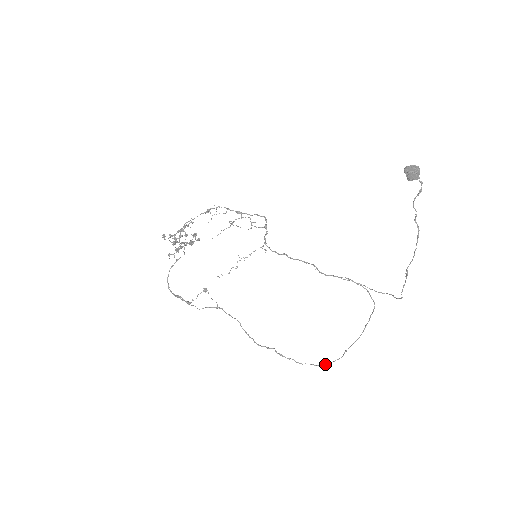
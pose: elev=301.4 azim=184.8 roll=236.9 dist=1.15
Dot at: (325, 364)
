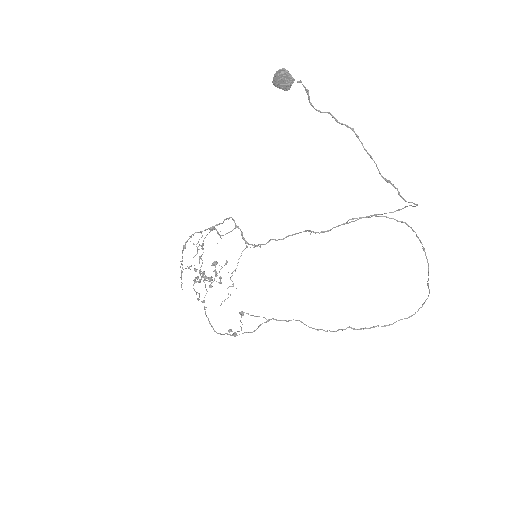
Dot at: (417, 311)
